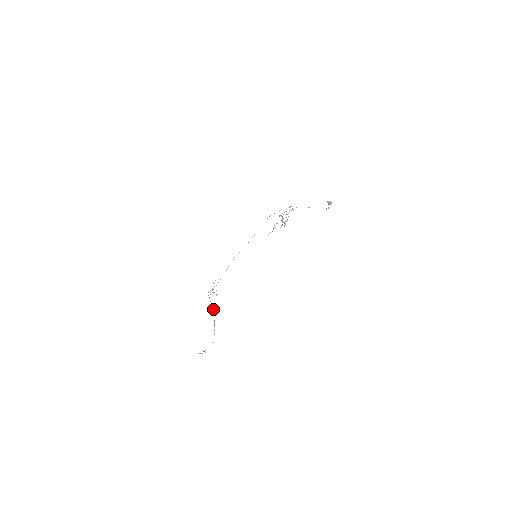
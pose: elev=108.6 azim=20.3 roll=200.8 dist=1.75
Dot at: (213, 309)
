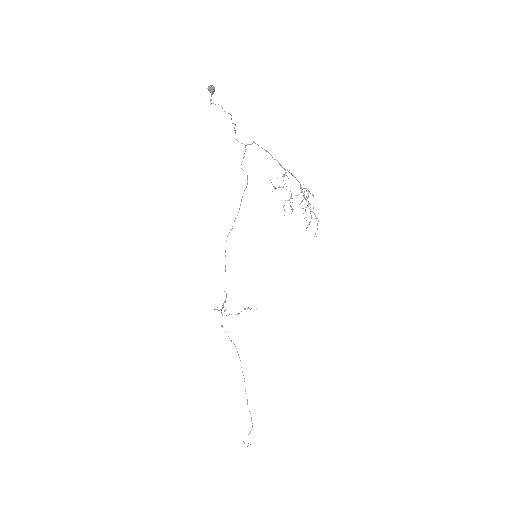
Dot at: occluded
